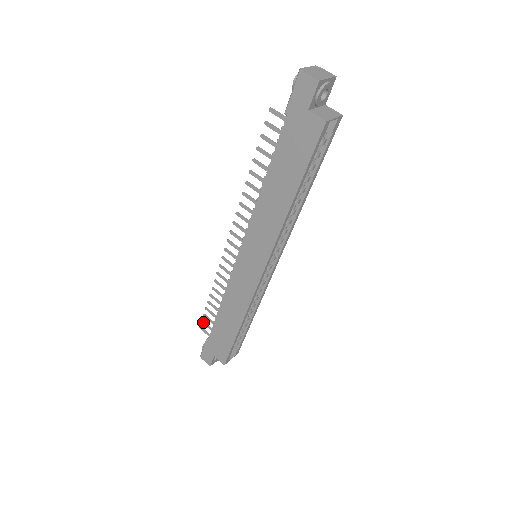
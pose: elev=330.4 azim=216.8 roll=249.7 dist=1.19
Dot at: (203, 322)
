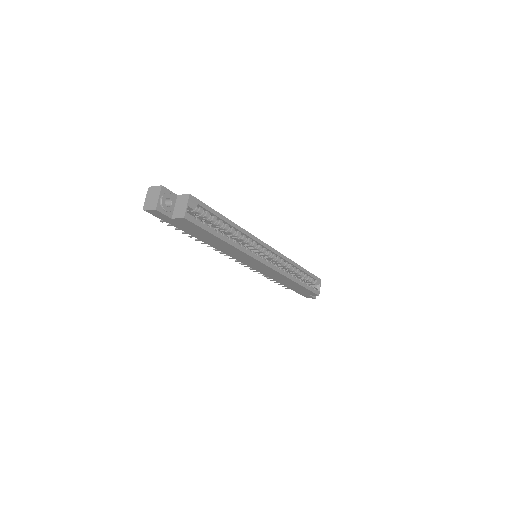
Dot at: occluded
